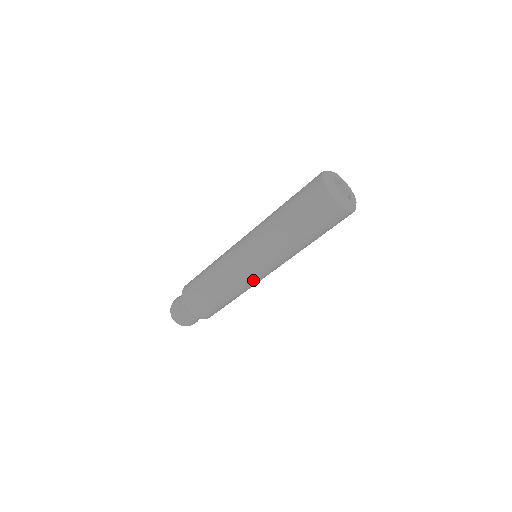
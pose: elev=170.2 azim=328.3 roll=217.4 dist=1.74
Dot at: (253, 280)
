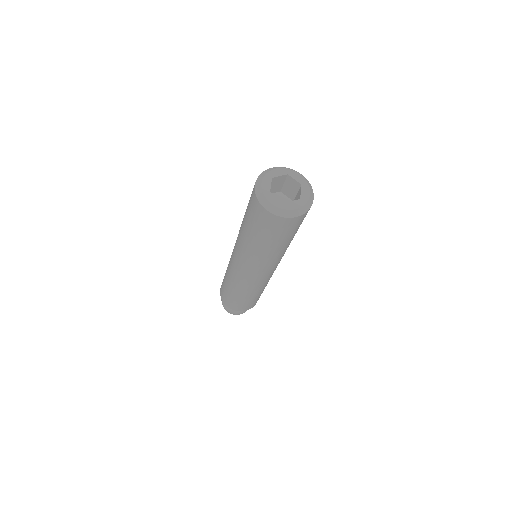
Dot at: (263, 281)
